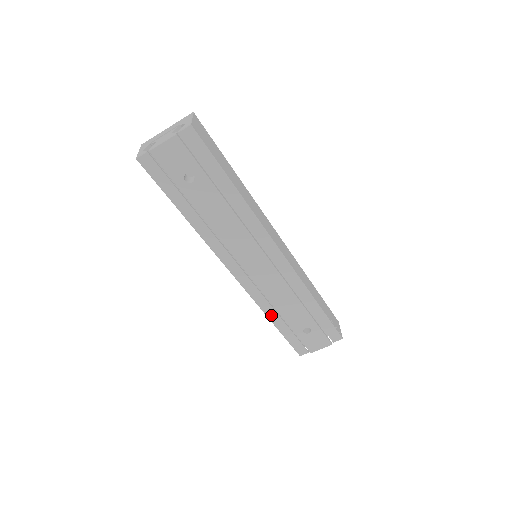
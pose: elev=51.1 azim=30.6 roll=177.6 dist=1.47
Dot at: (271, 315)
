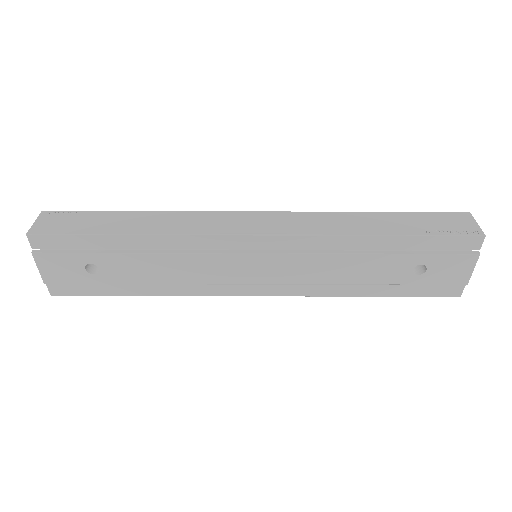
Dot at: (353, 292)
